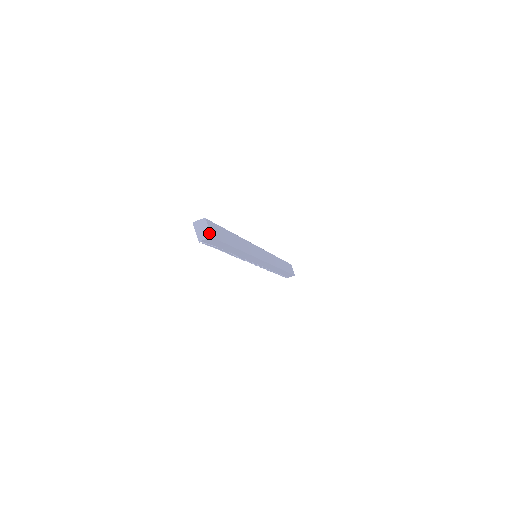
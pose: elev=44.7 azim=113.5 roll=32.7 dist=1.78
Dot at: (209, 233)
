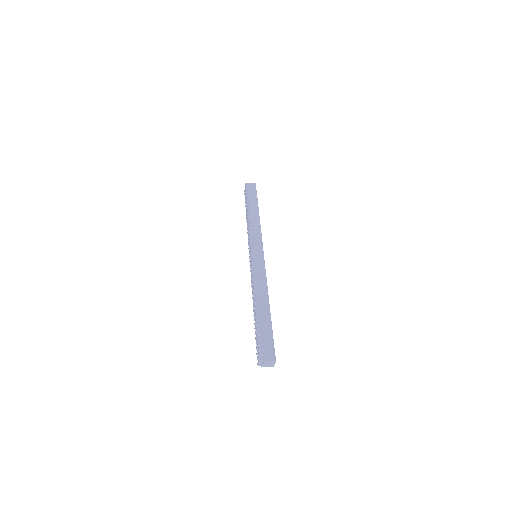
Dot at: (272, 366)
